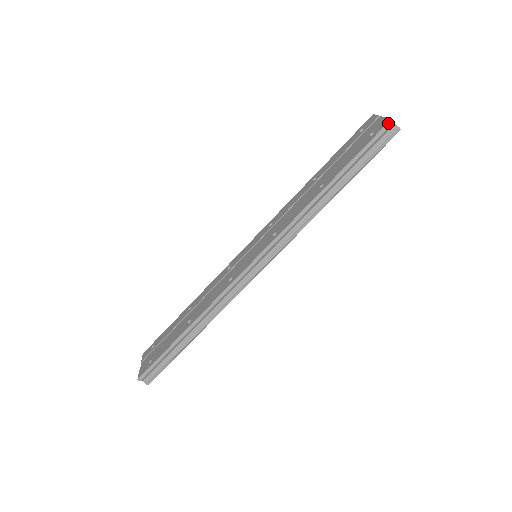
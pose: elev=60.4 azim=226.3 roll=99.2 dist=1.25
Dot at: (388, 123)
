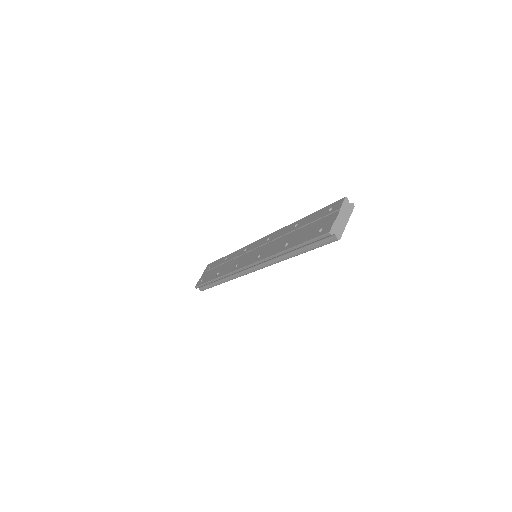
Dot at: (326, 234)
